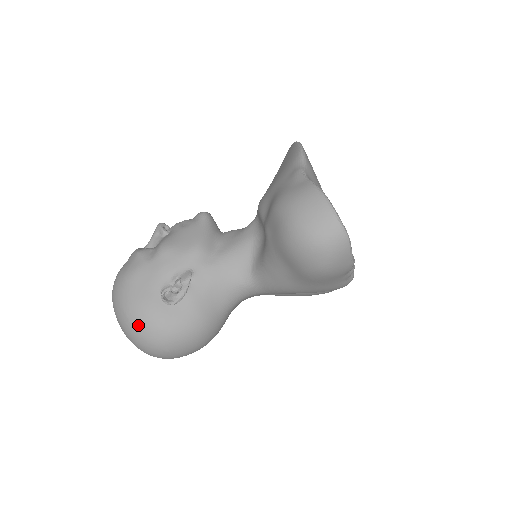
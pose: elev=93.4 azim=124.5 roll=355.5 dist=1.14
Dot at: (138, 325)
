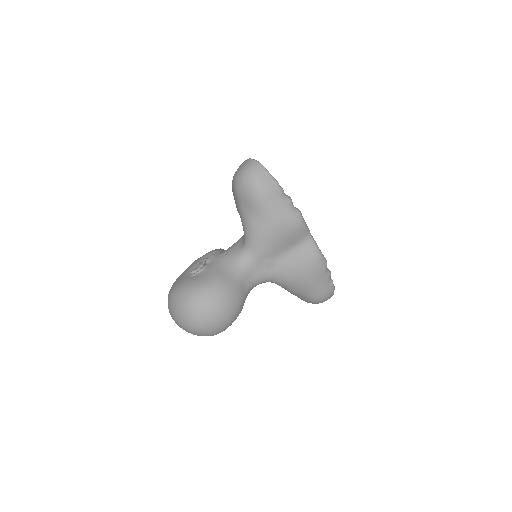
Dot at: (178, 295)
